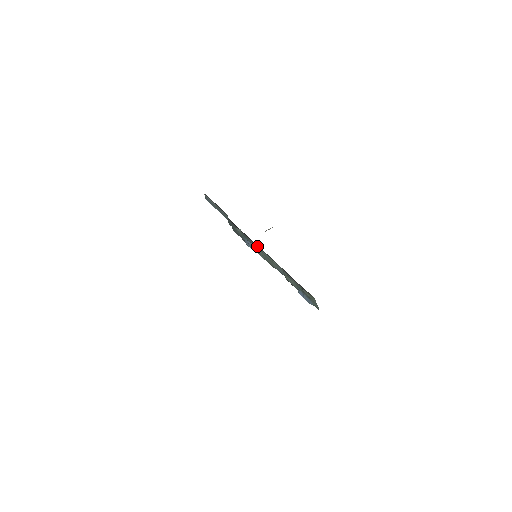
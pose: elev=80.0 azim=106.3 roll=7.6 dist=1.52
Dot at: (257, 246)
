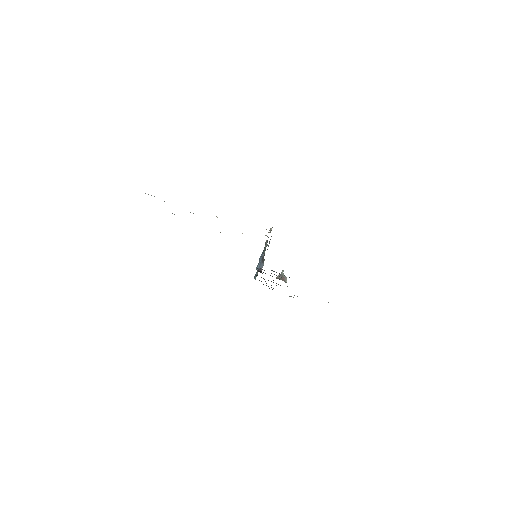
Dot at: occluded
